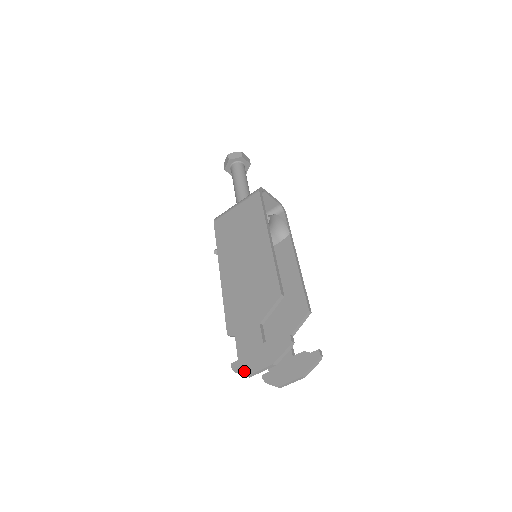
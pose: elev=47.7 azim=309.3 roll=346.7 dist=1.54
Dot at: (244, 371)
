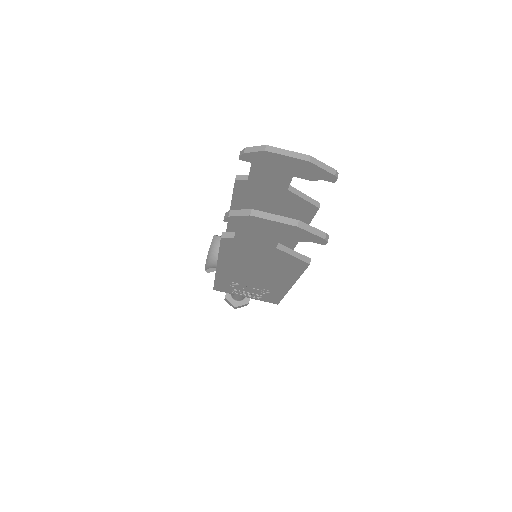
Dot at: (263, 148)
